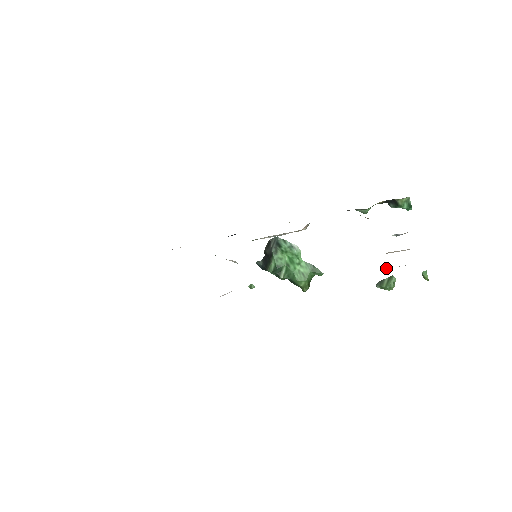
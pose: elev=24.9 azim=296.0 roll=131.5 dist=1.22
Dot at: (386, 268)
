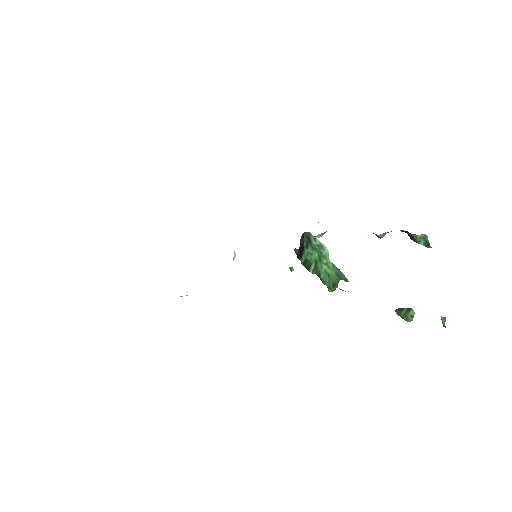
Dot at: occluded
